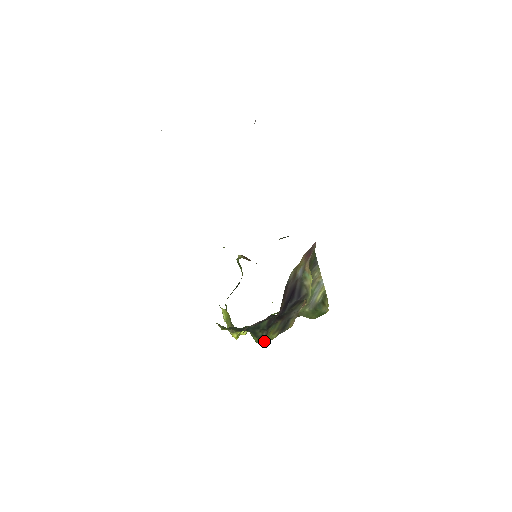
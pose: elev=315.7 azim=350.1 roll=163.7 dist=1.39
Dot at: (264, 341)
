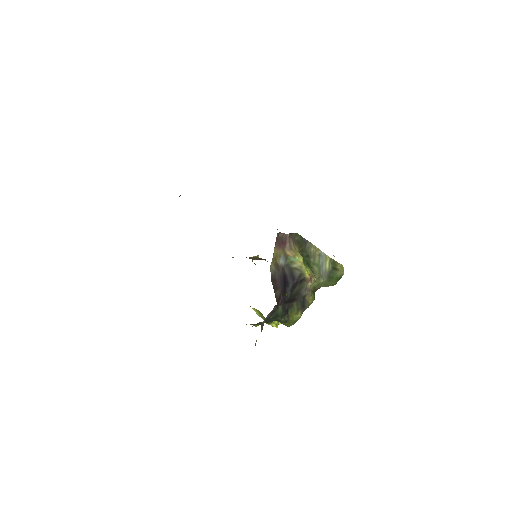
Dot at: (292, 323)
